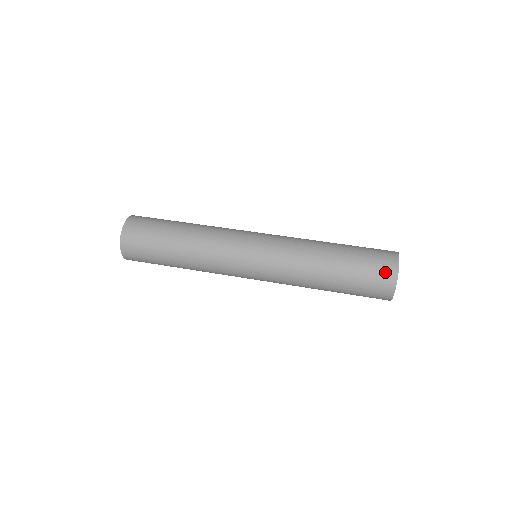
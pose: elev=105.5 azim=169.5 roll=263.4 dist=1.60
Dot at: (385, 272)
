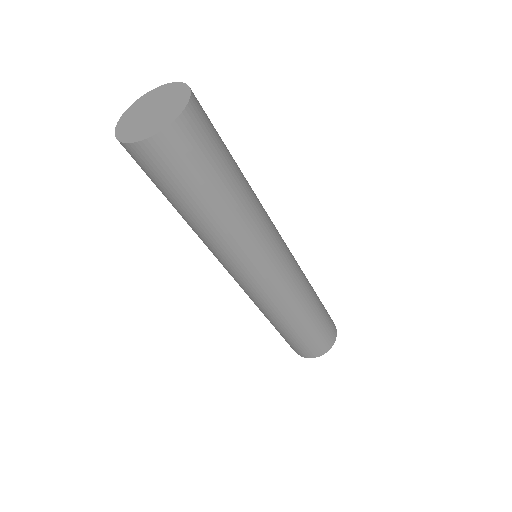
Dot at: (317, 351)
